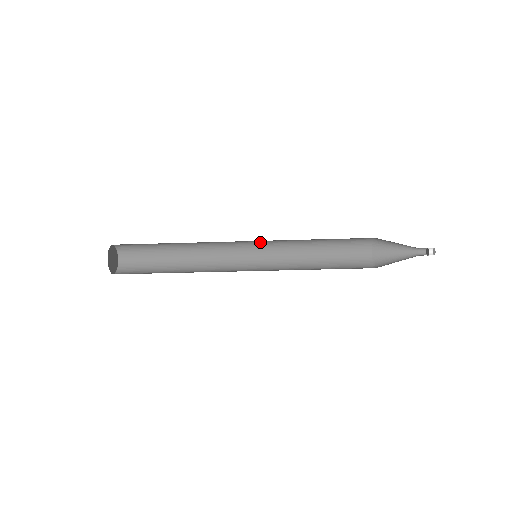
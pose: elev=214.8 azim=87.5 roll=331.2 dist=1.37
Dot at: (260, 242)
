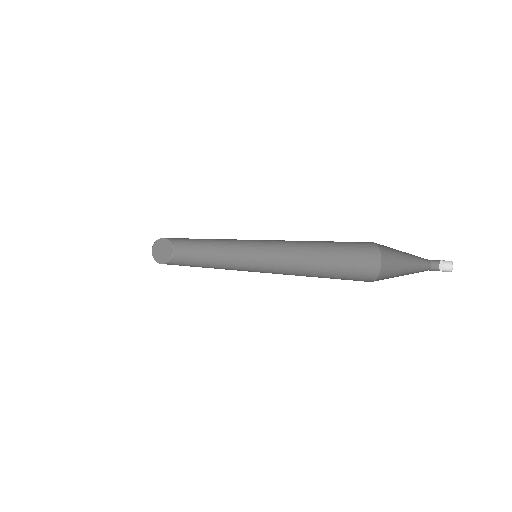
Dot at: occluded
